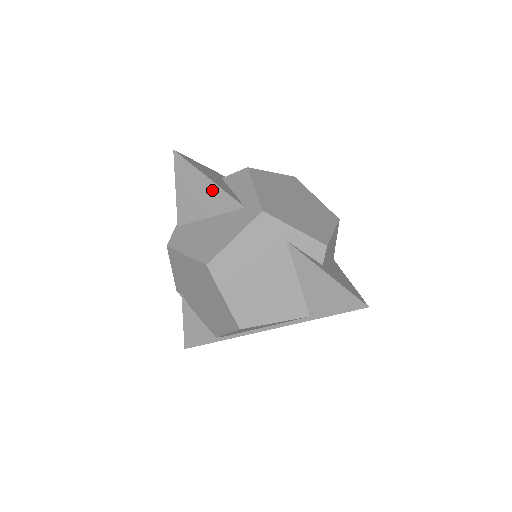
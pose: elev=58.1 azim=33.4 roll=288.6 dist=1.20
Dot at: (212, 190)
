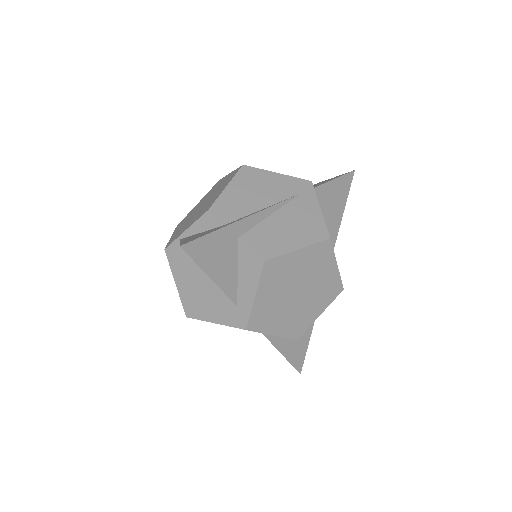
Dot at: occluded
